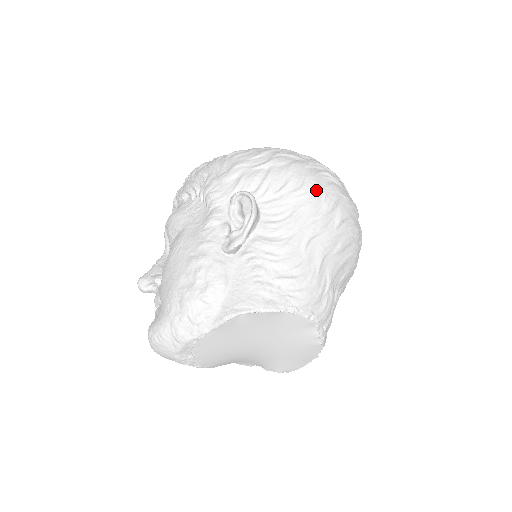
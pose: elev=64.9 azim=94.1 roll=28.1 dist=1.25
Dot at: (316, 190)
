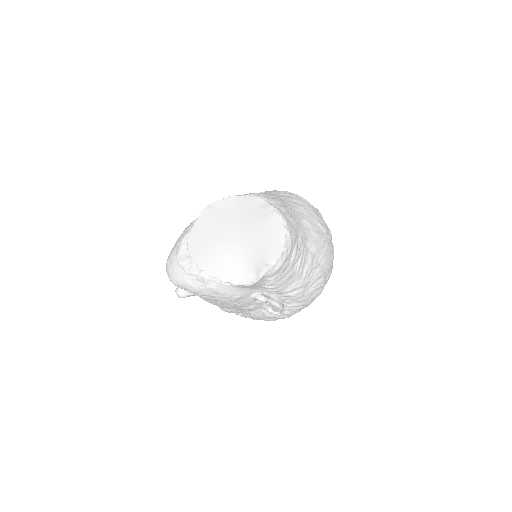
Dot at: occluded
